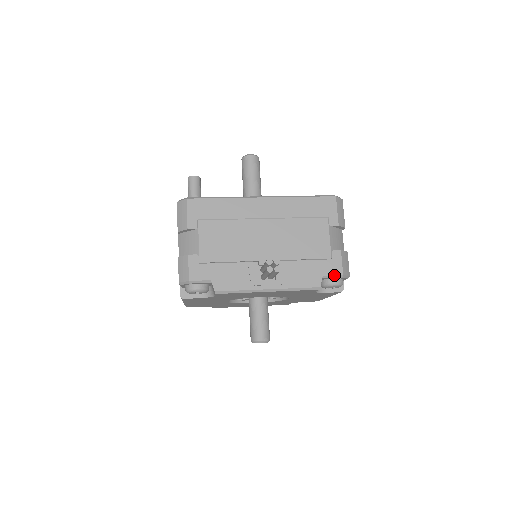
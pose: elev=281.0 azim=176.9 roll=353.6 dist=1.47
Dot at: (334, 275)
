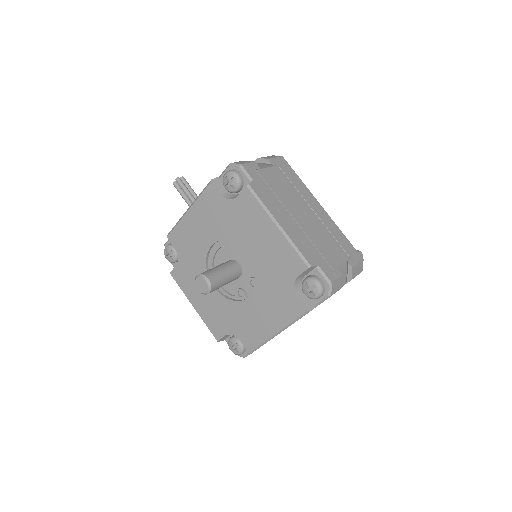
Dot at: (225, 169)
